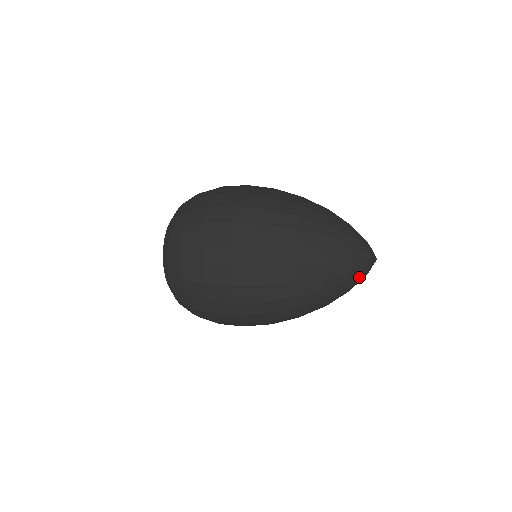
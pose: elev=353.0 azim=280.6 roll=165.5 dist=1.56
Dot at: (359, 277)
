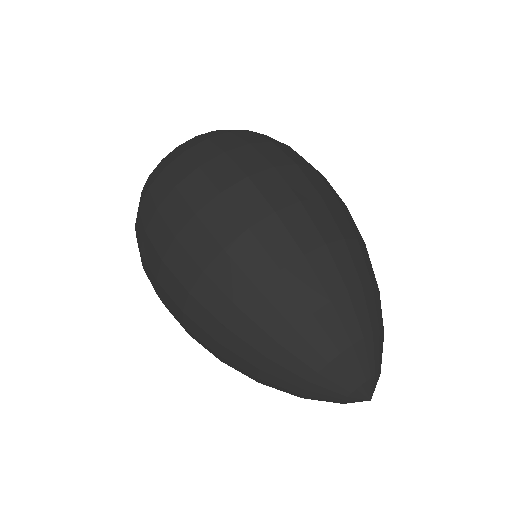
Dot at: (321, 397)
